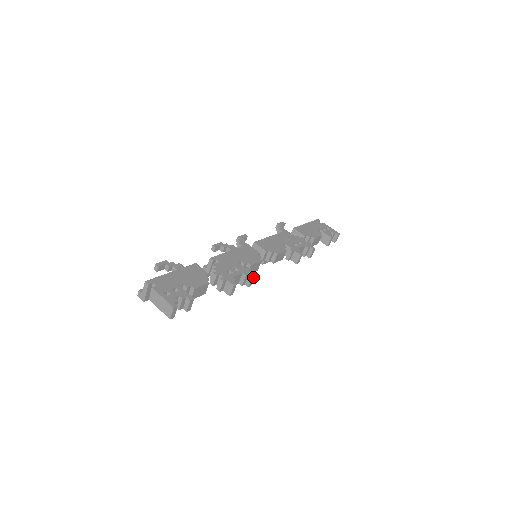
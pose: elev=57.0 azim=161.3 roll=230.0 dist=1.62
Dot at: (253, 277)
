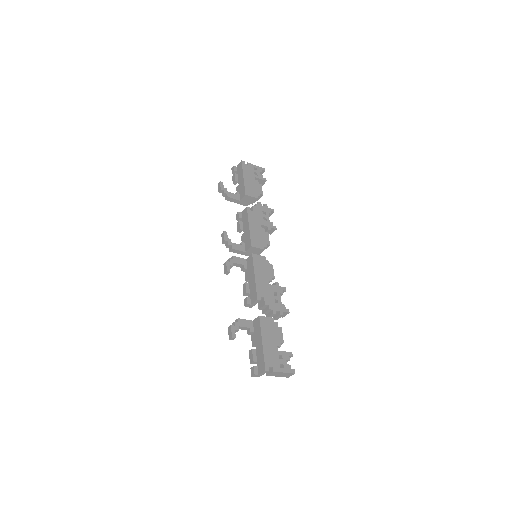
Dot at: (285, 290)
